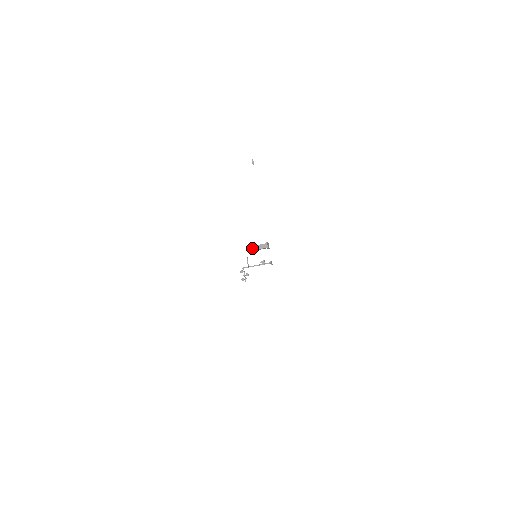
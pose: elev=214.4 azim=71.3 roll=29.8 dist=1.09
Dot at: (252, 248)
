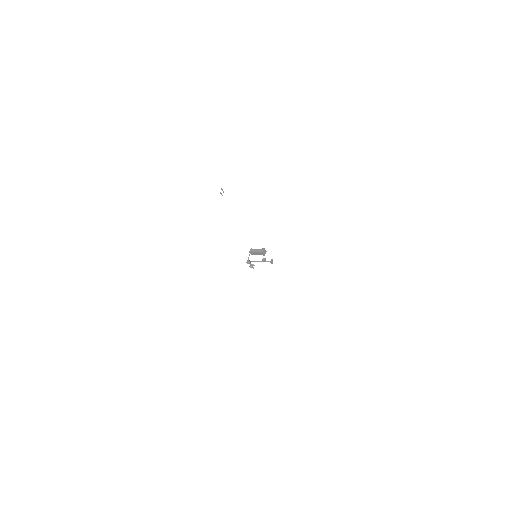
Dot at: occluded
